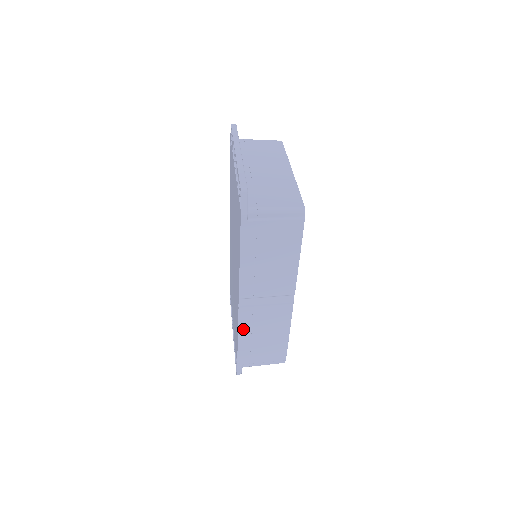
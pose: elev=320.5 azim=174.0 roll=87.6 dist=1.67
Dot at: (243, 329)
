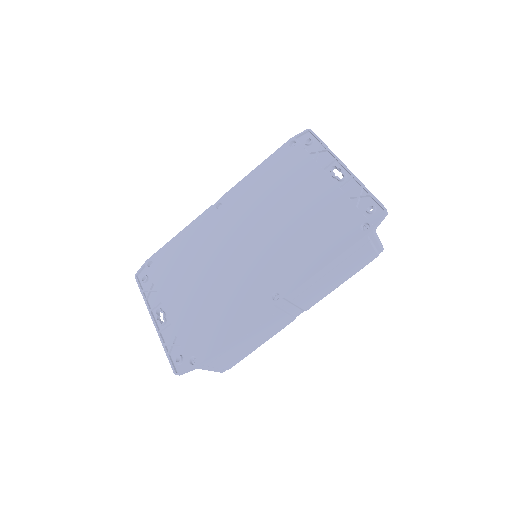
Dot at: (249, 328)
